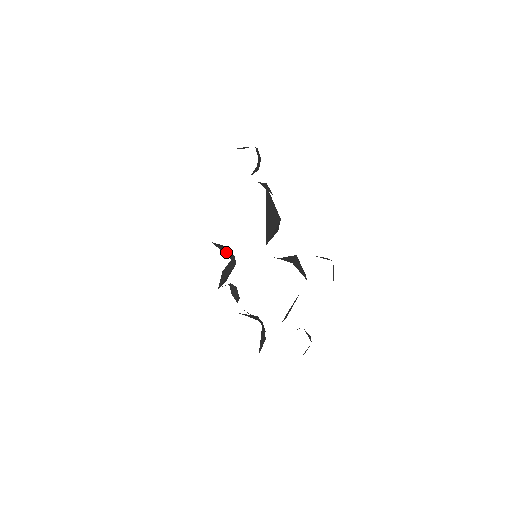
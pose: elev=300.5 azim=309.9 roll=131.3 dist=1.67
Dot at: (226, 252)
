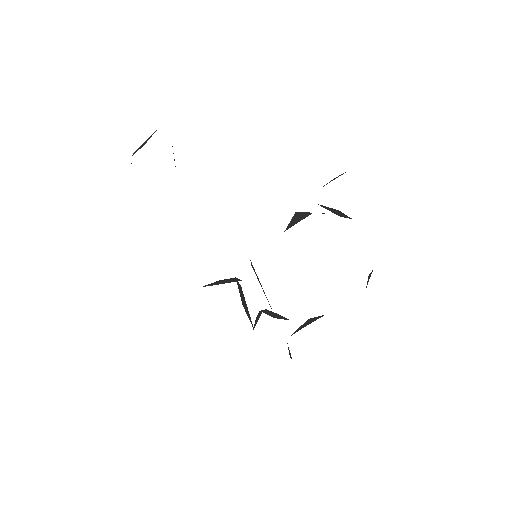
Dot at: (226, 281)
